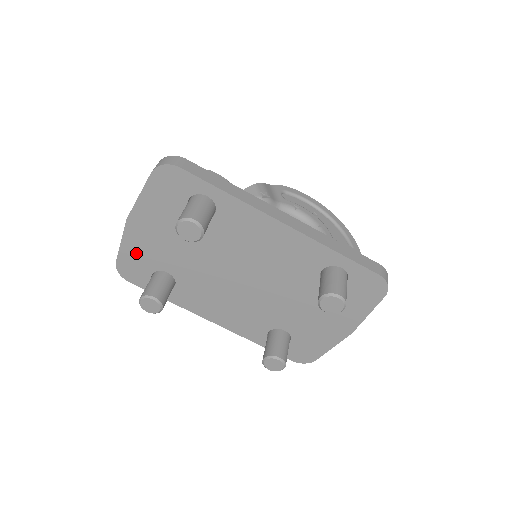
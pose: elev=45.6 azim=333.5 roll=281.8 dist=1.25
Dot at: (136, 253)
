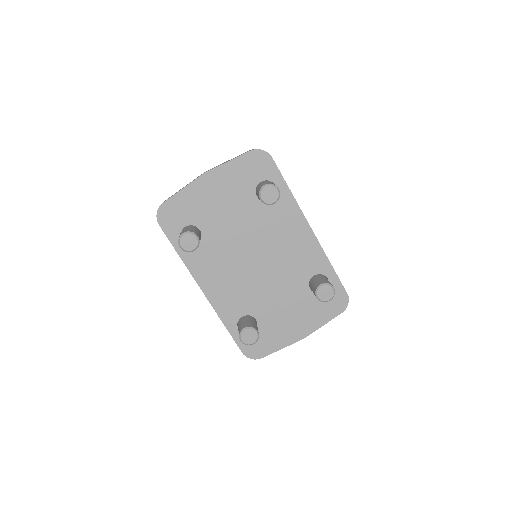
Dot at: (188, 203)
